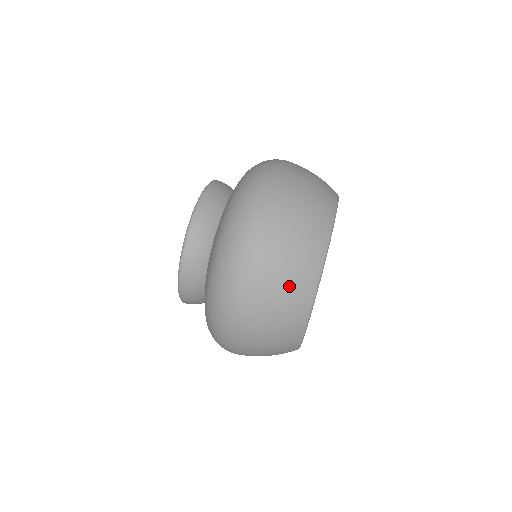
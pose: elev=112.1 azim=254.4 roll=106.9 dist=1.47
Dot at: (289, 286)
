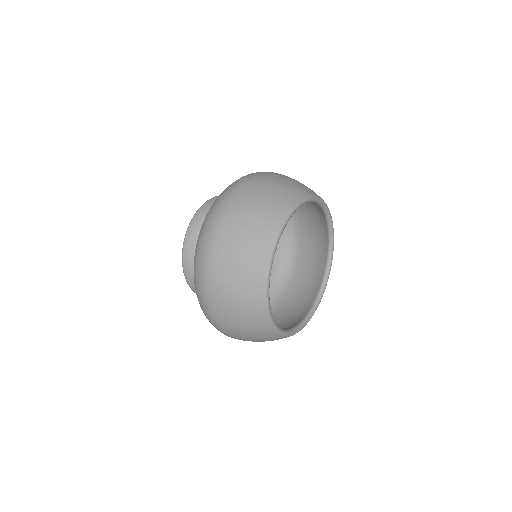
Dot at: (240, 294)
